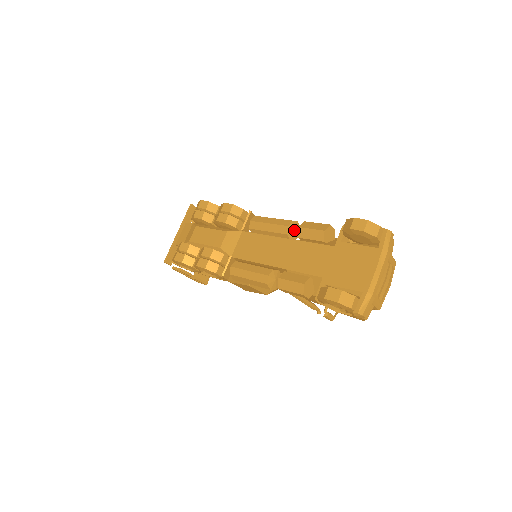
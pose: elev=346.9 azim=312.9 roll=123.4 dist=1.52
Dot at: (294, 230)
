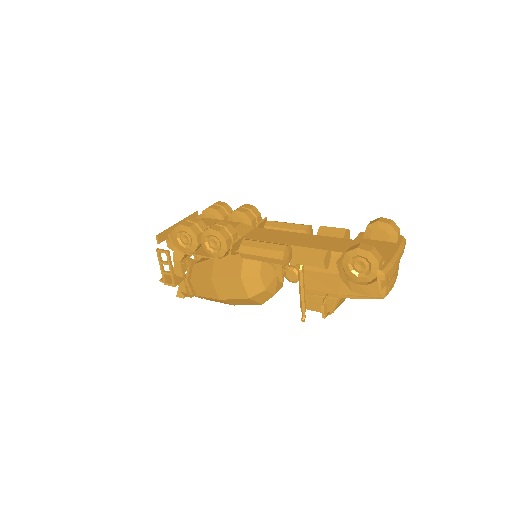
Dot at: (310, 233)
